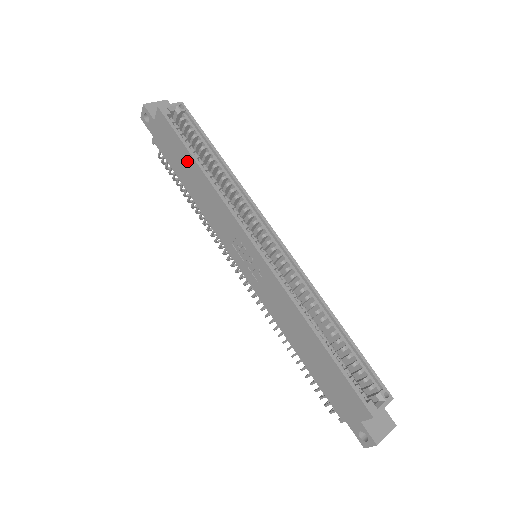
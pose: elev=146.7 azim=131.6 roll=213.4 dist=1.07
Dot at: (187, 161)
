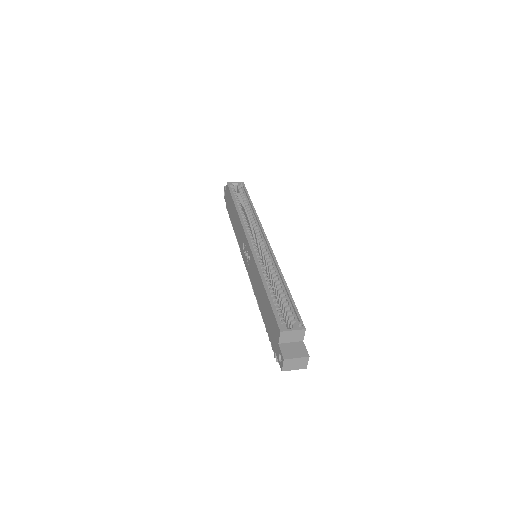
Dot at: (233, 207)
